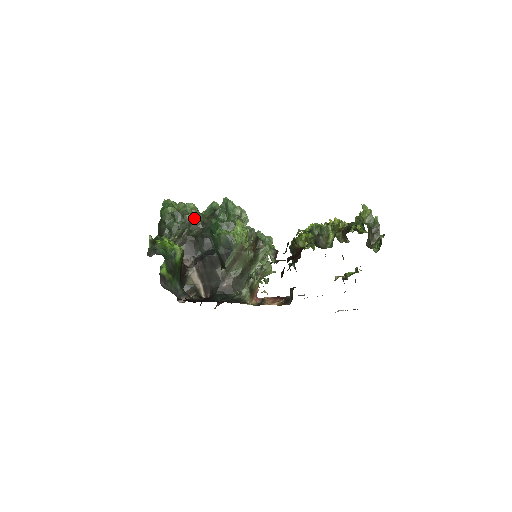
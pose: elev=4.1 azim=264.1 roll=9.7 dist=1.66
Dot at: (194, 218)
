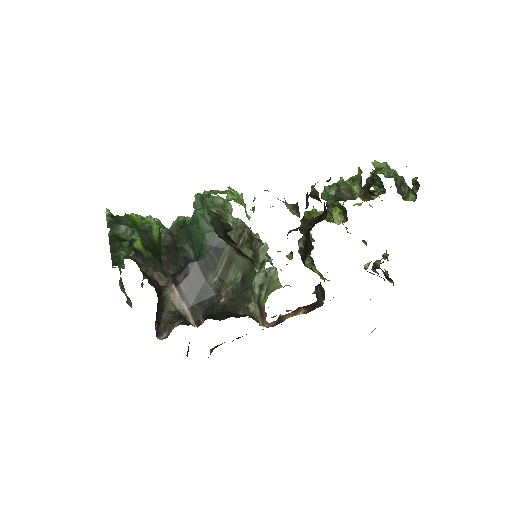
Dot at: occluded
